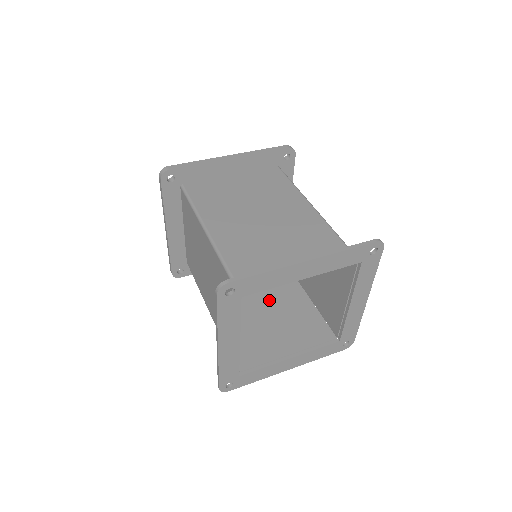
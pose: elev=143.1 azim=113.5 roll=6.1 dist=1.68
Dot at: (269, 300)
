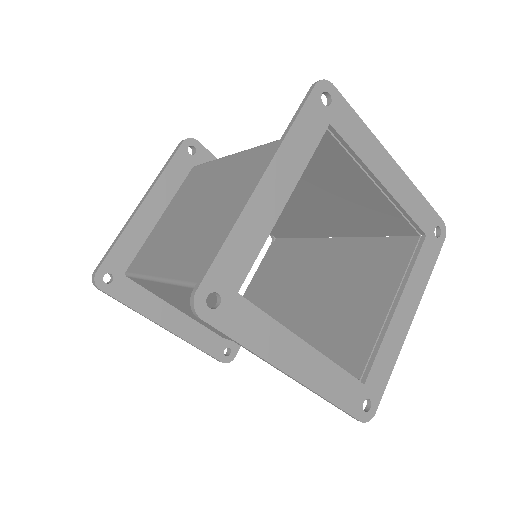
Dot at: (321, 282)
